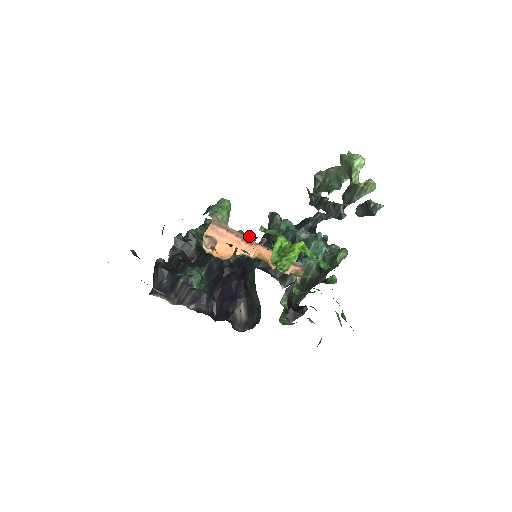
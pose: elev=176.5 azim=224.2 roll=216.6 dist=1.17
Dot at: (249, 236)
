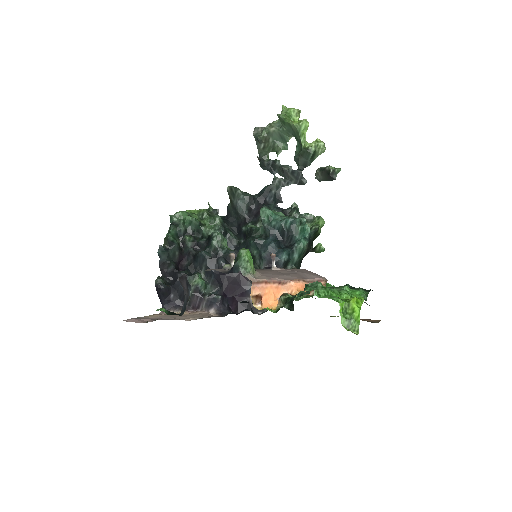
Dot at: (218, 218)
